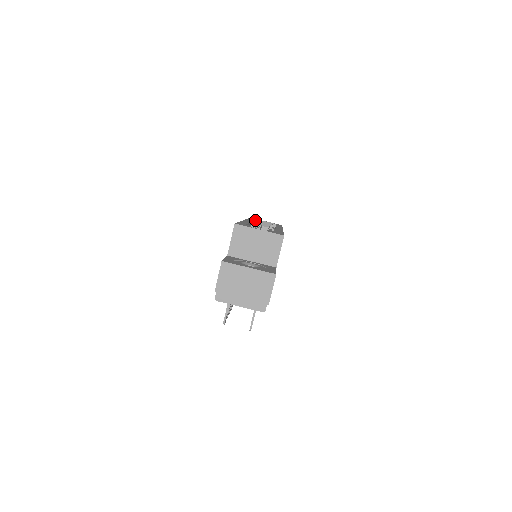
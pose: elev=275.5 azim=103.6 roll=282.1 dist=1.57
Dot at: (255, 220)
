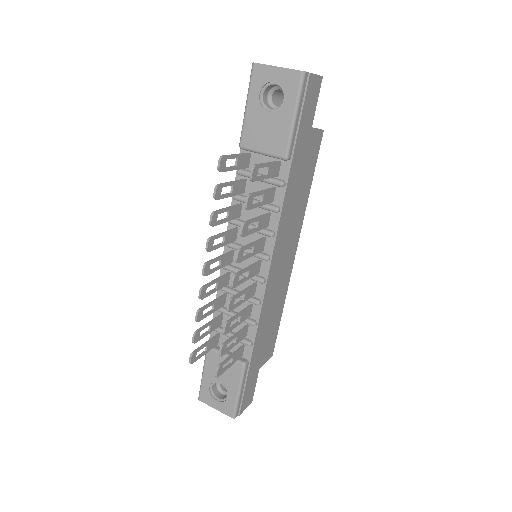
Dot at: occluded
